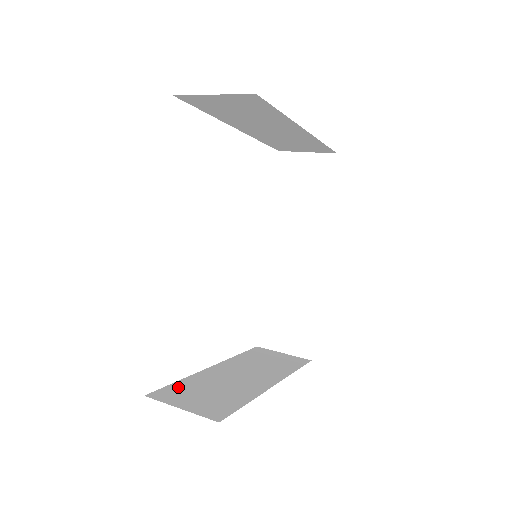
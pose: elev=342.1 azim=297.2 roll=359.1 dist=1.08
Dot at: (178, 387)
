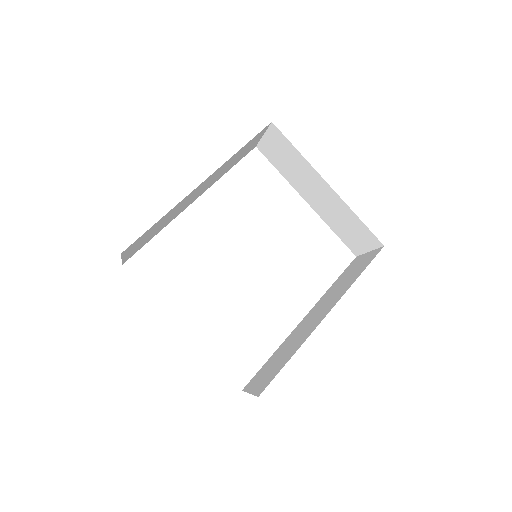
Dot at: occluded
